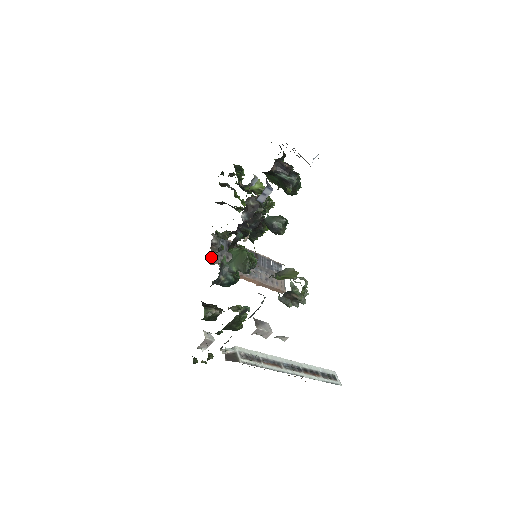
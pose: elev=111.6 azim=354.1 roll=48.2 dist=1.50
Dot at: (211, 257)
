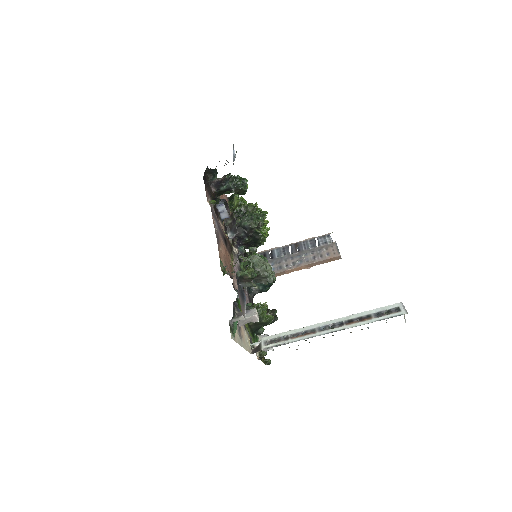
Dot at: occluded
